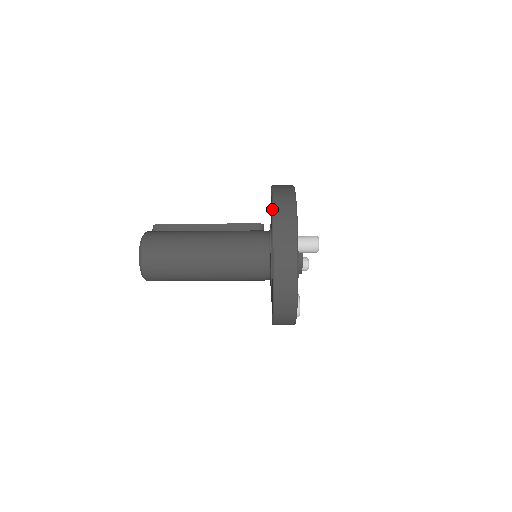
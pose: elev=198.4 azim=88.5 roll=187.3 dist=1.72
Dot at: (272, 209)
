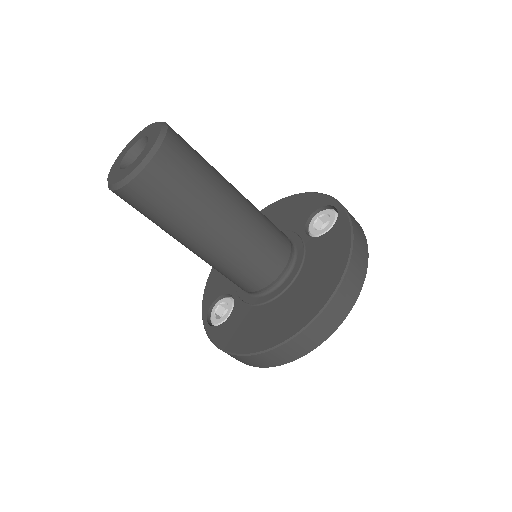
Dot at: occluded
